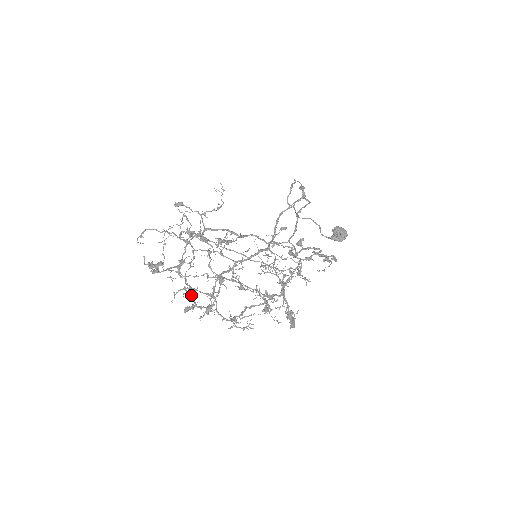
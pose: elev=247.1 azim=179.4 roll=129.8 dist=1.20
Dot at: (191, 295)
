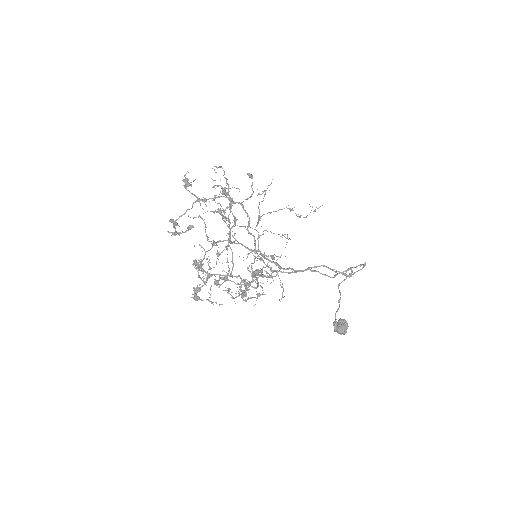
Dot at: (179, 216)
